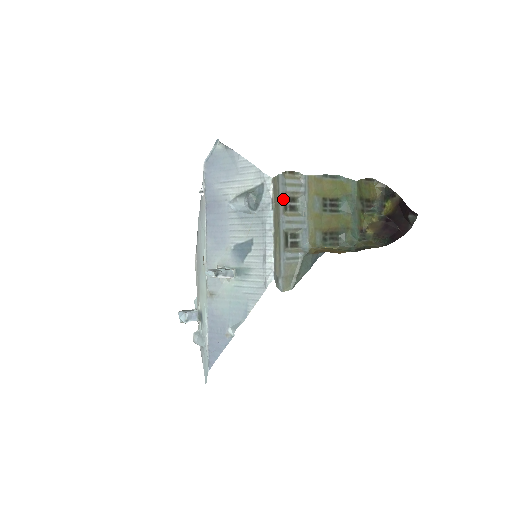
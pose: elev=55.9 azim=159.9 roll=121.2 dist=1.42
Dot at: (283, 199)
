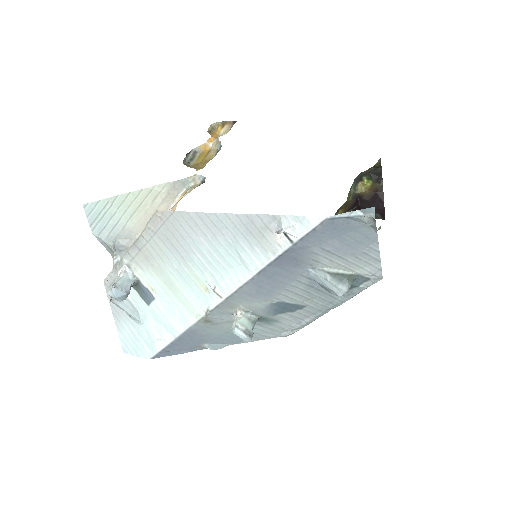
Dot at: occluded
